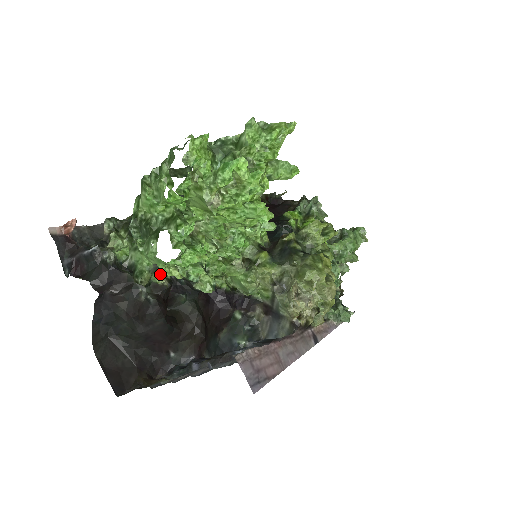
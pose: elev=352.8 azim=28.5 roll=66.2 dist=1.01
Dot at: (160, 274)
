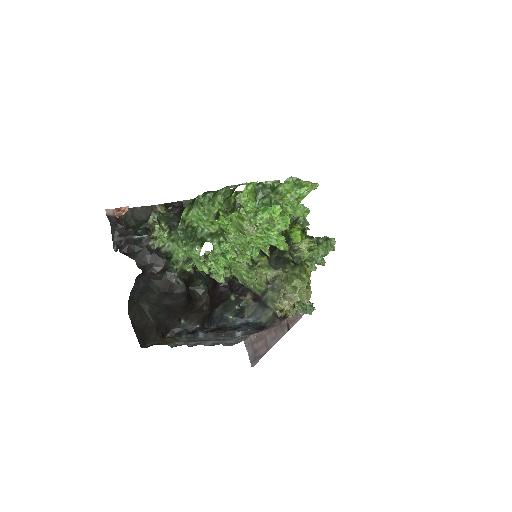
Dot at: (190, 264)
